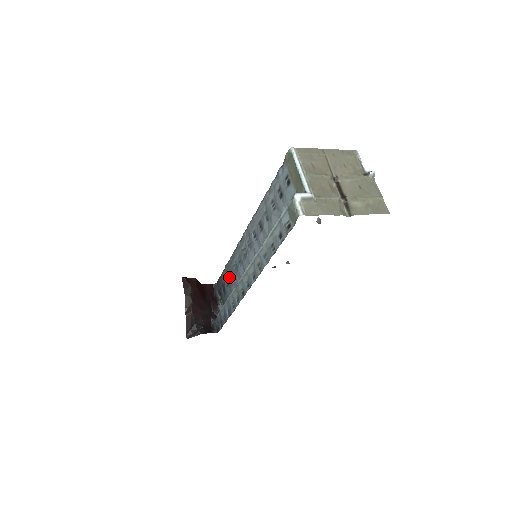
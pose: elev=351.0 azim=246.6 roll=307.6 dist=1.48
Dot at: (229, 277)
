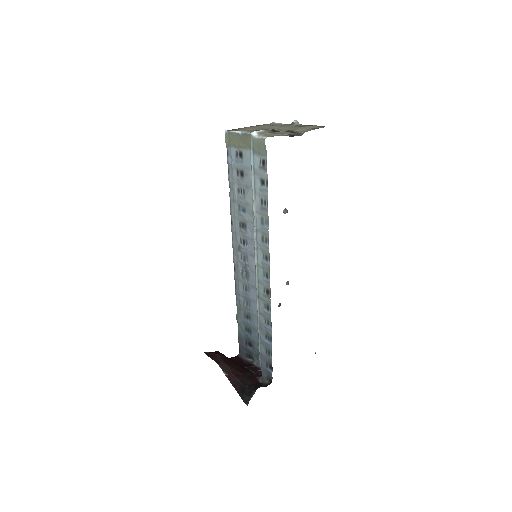
Dot at: (246, 321)
